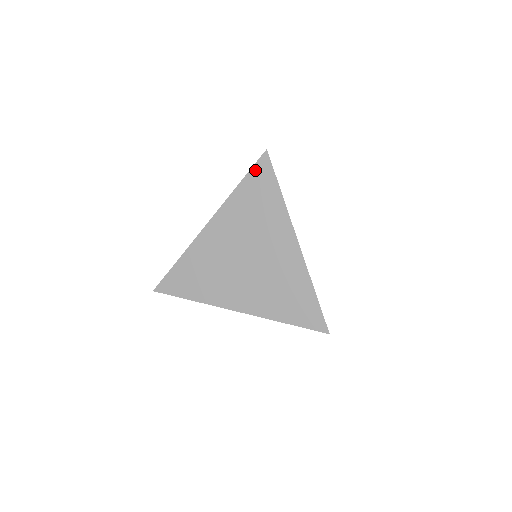
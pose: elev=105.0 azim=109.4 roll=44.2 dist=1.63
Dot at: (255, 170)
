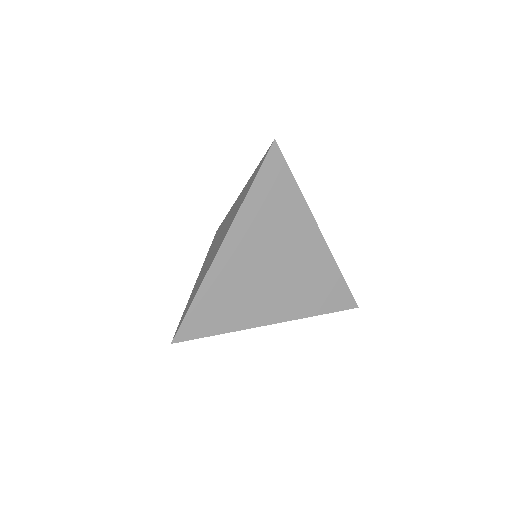
Dot at: (266, 166)
